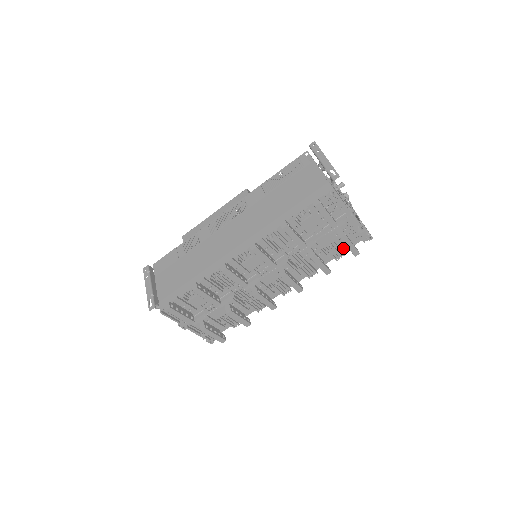
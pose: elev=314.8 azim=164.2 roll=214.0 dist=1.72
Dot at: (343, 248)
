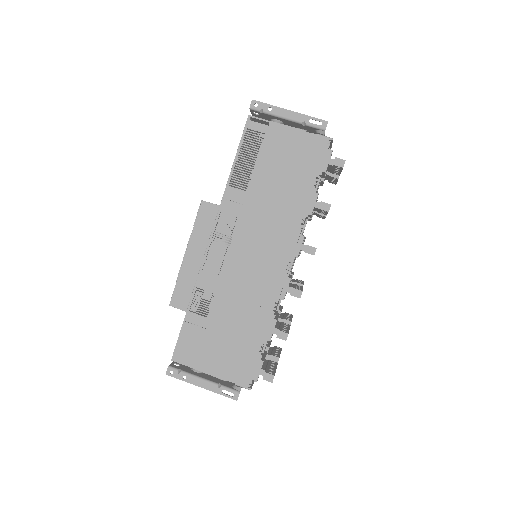
Dot at: (322, 185)
